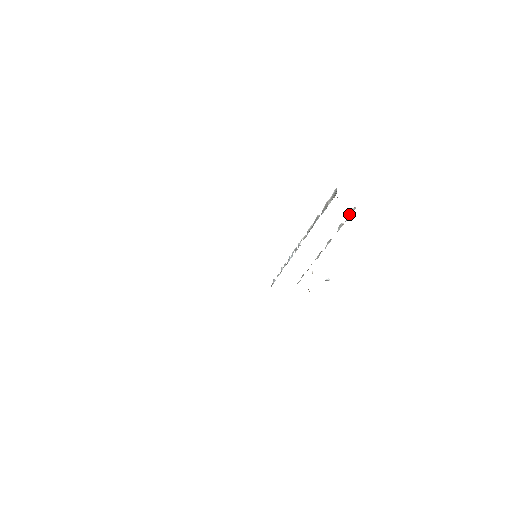
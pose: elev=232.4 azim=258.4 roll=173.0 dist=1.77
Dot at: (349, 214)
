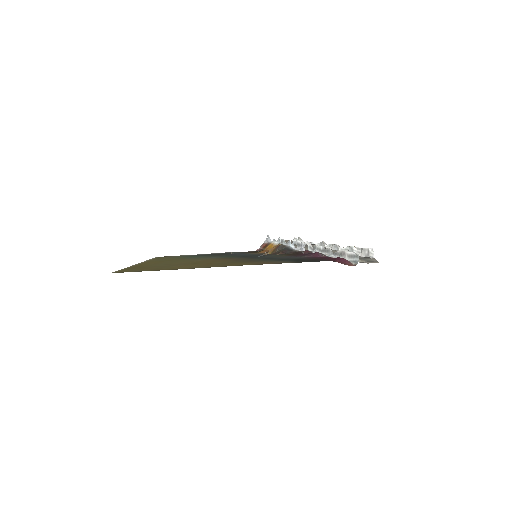
Dot at: (365, 253)
